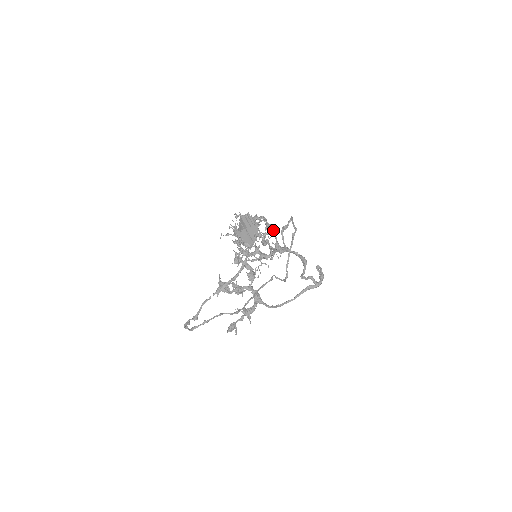
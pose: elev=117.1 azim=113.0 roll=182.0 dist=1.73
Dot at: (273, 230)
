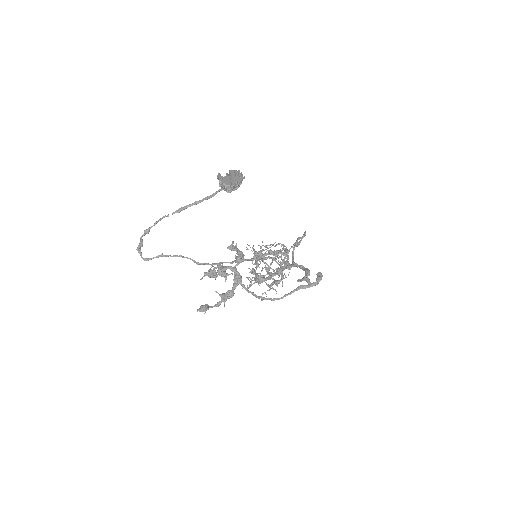
Dot at: occluded
